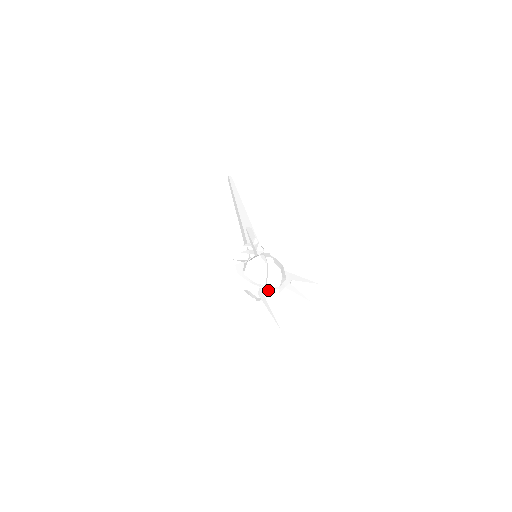
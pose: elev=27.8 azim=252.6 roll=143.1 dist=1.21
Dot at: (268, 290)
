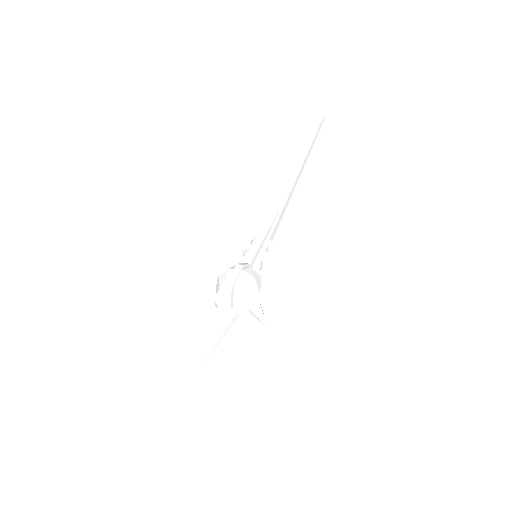
Dot at: (224, 312)
